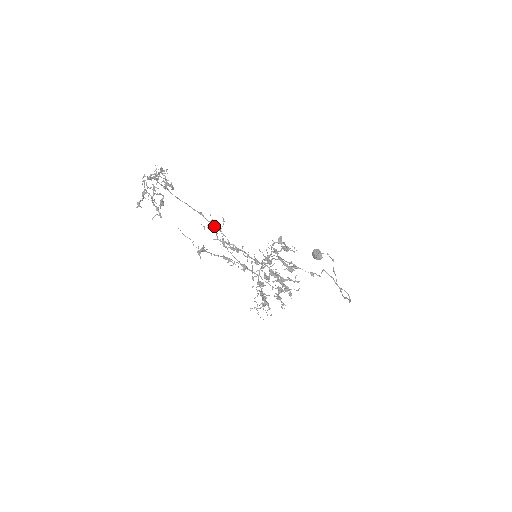
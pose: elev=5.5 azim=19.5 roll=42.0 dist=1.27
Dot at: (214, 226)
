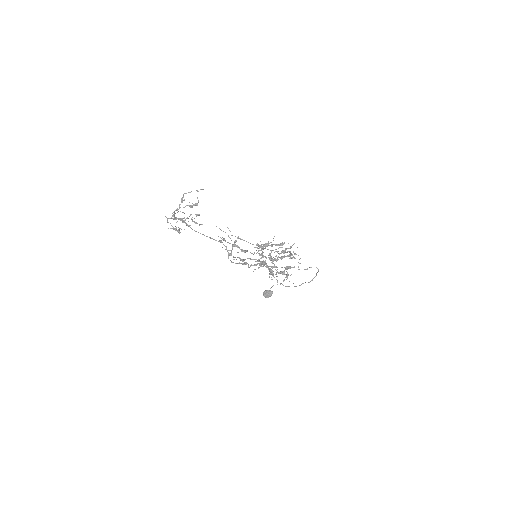
Dot at: occluded
